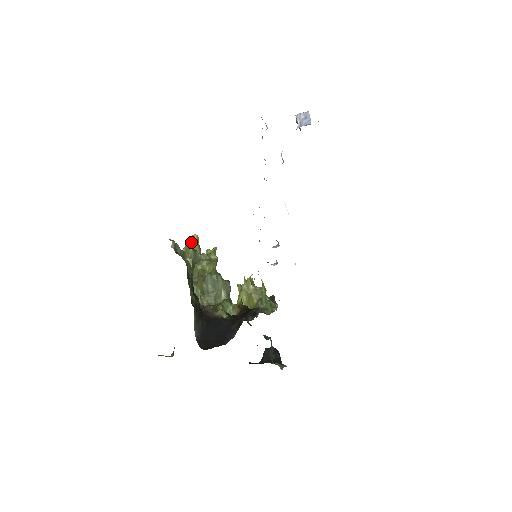
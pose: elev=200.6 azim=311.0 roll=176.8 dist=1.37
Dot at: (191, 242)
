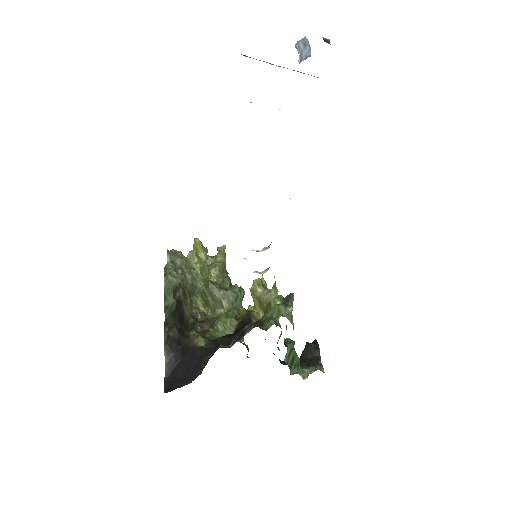
Dot at: (194, 246)
